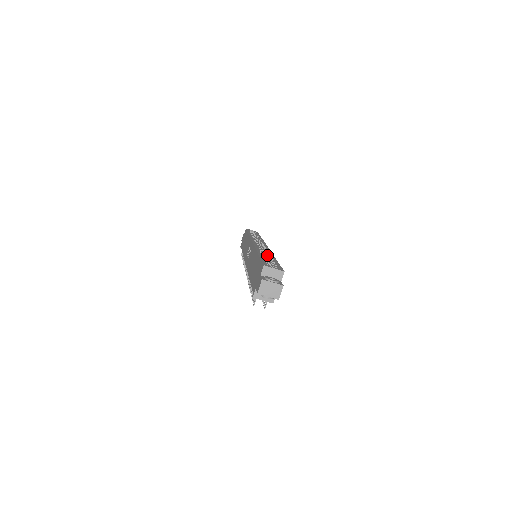
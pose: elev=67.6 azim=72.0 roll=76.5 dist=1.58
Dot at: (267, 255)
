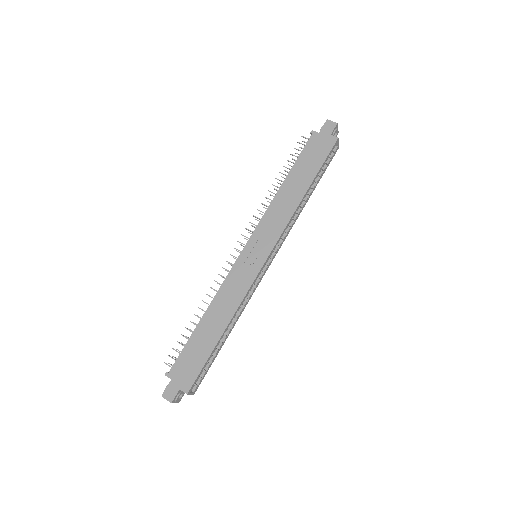
Dot at: (232, 324)
